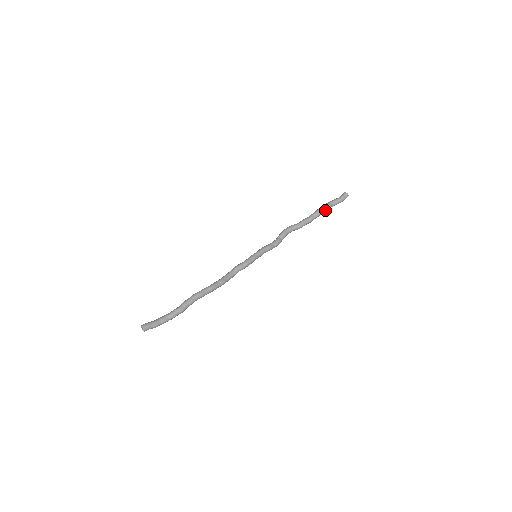
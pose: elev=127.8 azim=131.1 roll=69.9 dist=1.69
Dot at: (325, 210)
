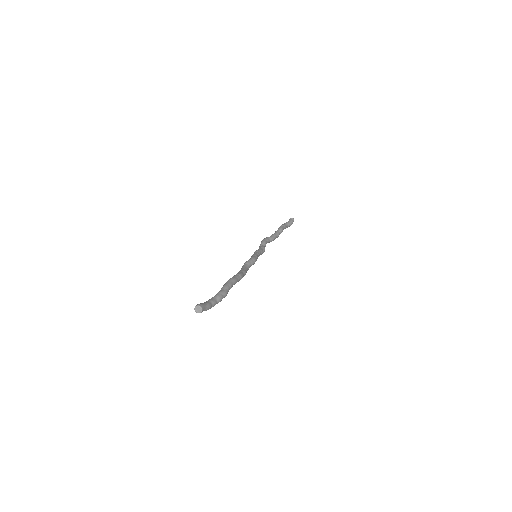
Dot at: occluded
